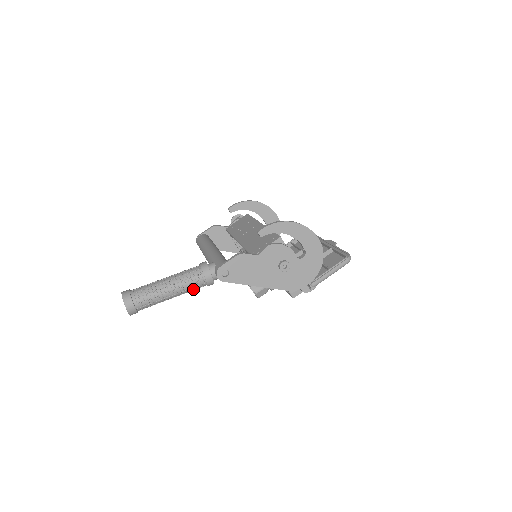
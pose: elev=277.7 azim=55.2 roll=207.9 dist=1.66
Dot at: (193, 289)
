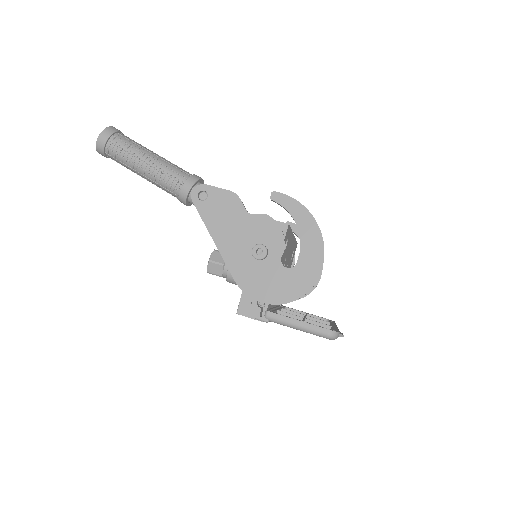
Dot at: (165, 186)
